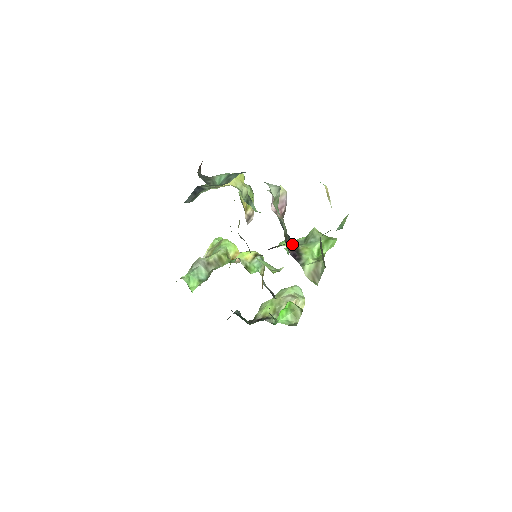
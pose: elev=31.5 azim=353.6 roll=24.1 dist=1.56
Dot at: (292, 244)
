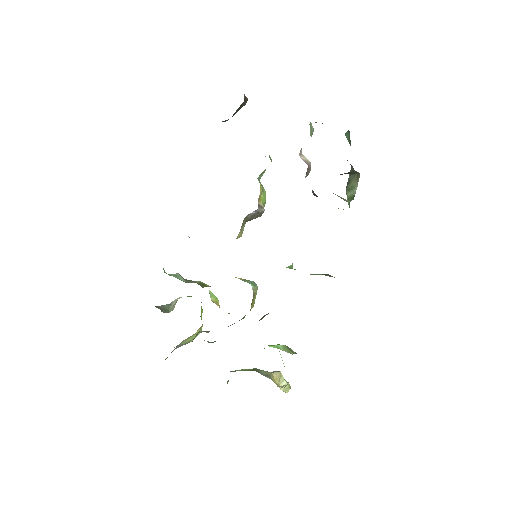
Dot at: occluded
